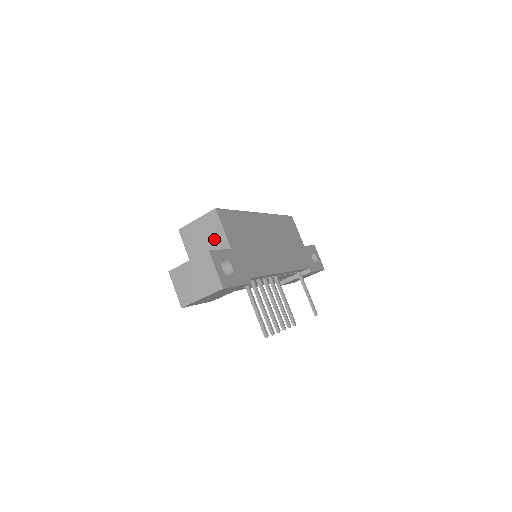
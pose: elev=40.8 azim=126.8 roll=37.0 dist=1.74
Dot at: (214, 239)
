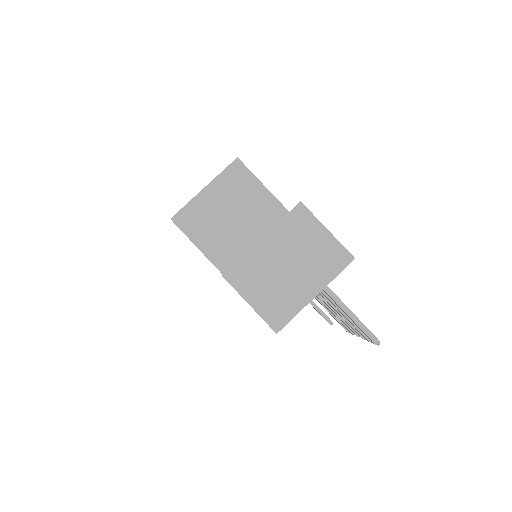
Dot at: (252, 209)
